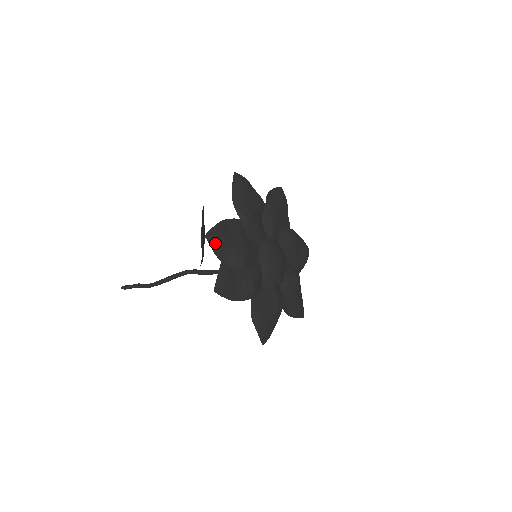
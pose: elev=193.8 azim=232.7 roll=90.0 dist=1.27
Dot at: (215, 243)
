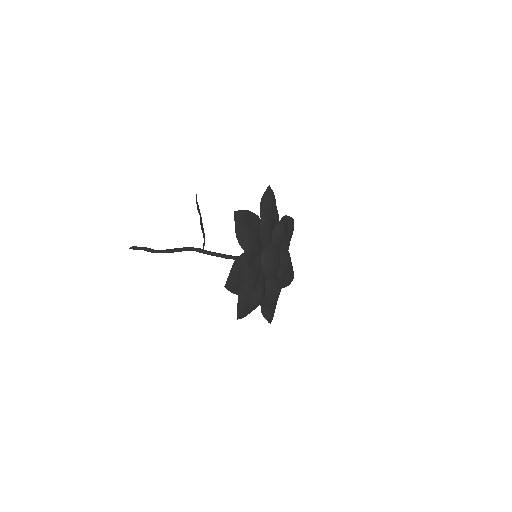
Dot at: (232, 287)
